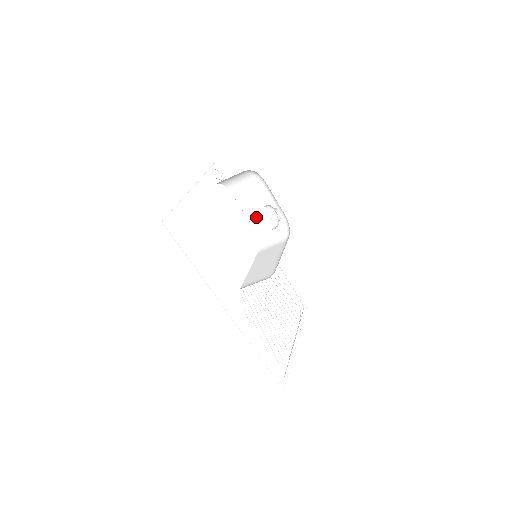
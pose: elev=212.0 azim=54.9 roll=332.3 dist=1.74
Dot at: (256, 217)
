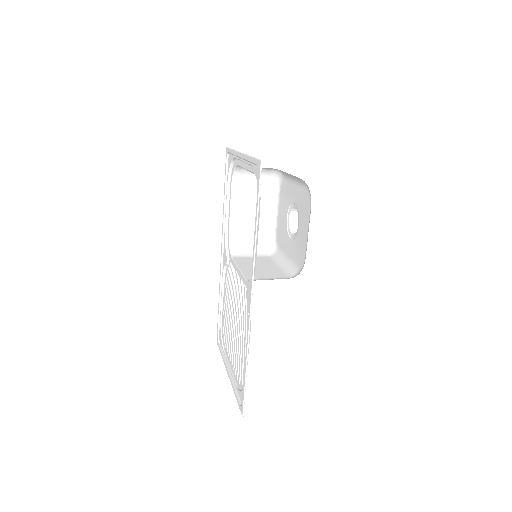
Dot at: (240, 222)
